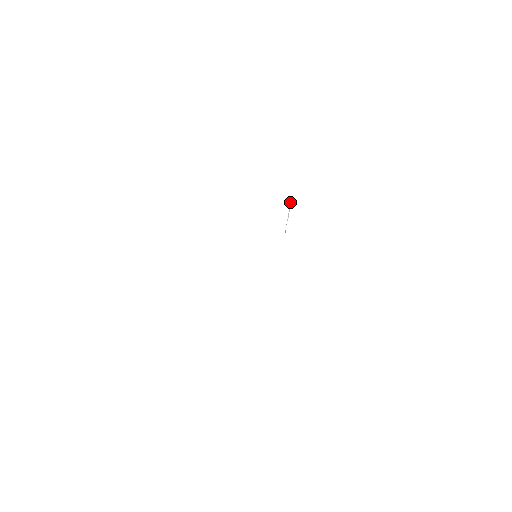
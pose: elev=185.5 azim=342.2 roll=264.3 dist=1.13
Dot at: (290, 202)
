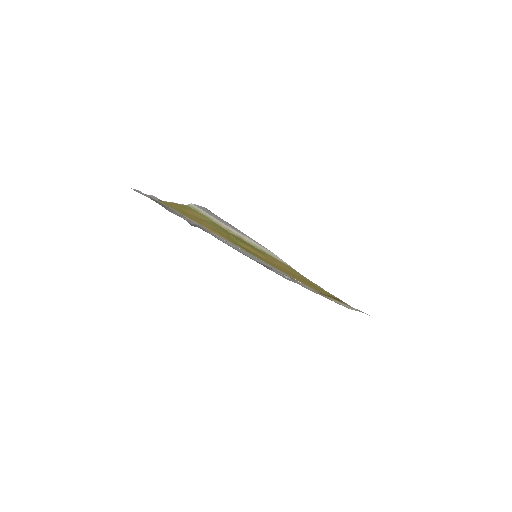
Dot at: occluded
